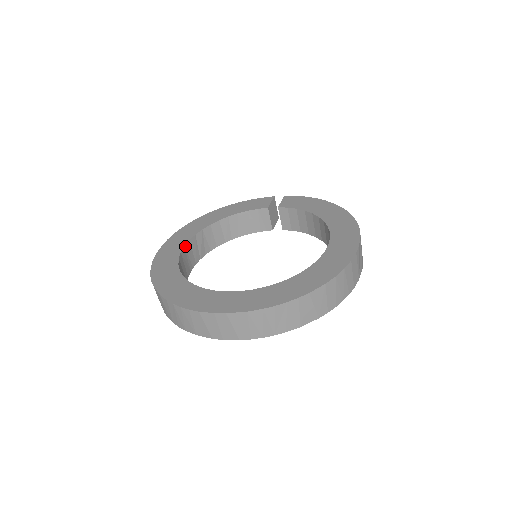
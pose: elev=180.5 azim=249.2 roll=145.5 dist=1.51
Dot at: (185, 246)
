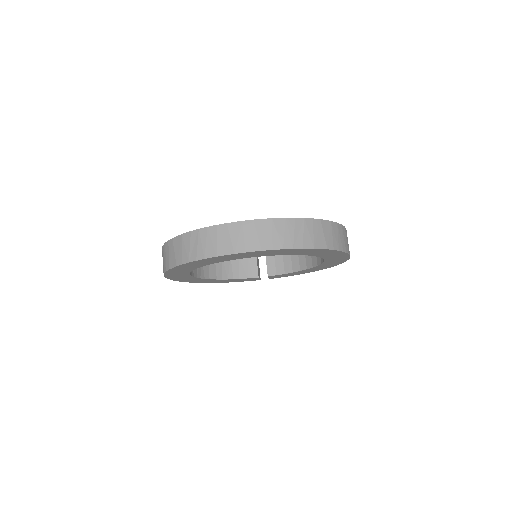
Dot at: occluded
